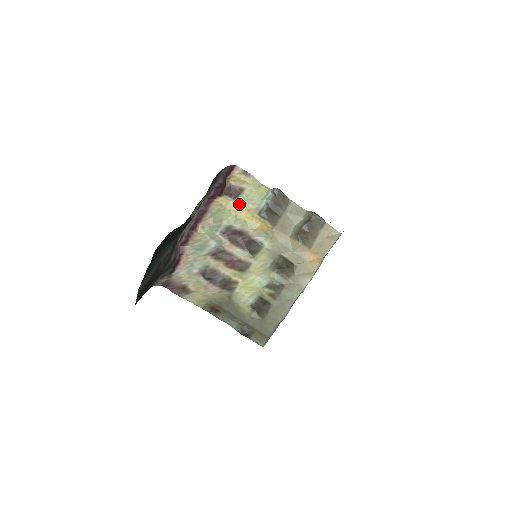
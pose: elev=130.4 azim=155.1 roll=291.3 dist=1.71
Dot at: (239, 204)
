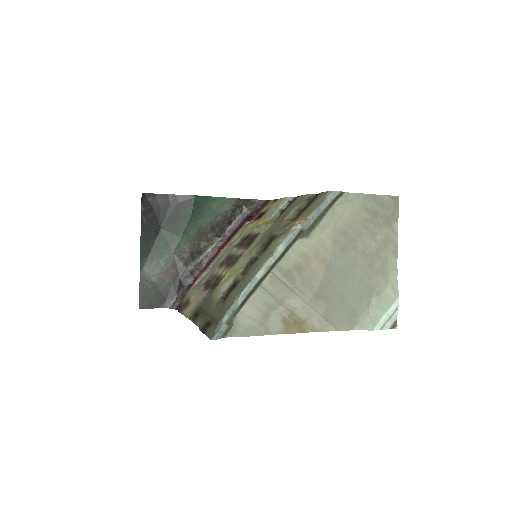
Dot at: occluded
